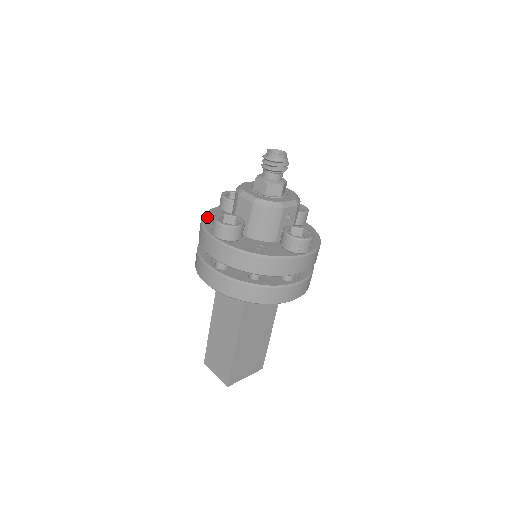
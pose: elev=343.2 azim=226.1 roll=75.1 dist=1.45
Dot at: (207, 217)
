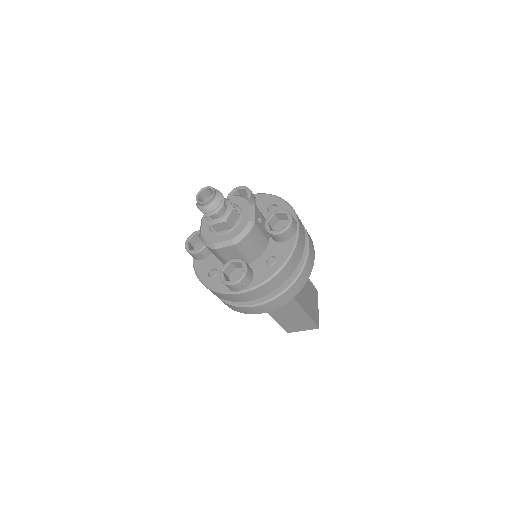
Dot at: (206, 280)
